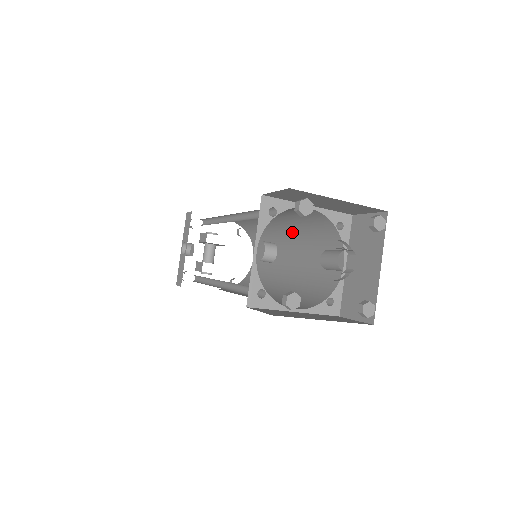
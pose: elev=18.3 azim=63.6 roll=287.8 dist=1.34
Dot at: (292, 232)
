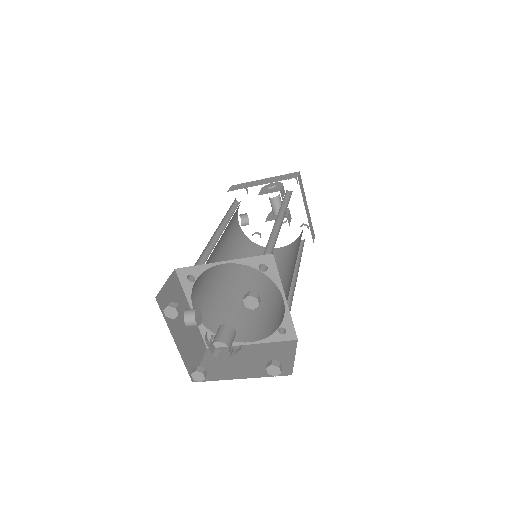
Dot at: (275, 232)
